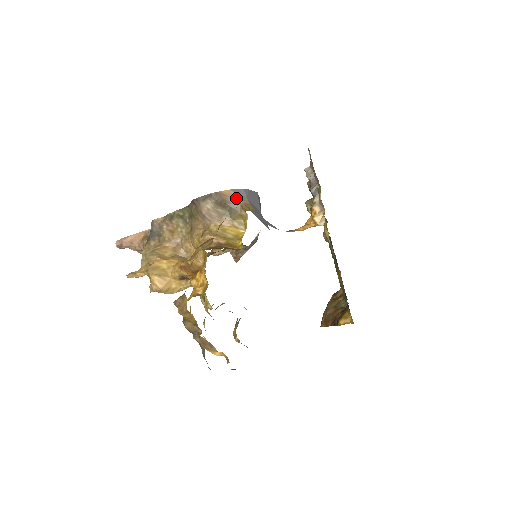
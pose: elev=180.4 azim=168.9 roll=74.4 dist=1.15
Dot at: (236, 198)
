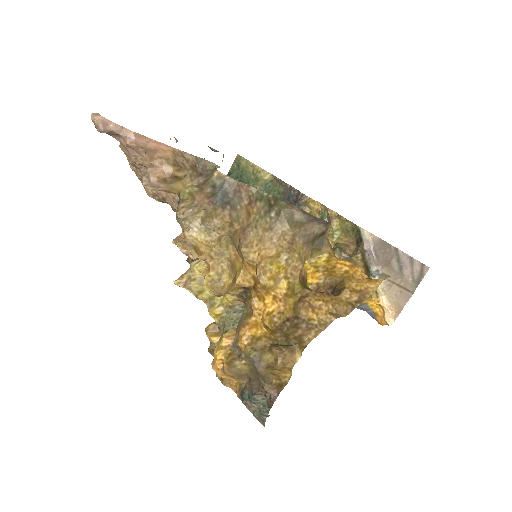
Dot at: occluded
